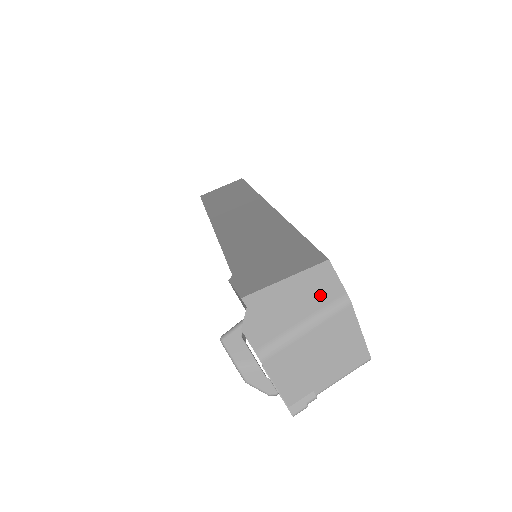
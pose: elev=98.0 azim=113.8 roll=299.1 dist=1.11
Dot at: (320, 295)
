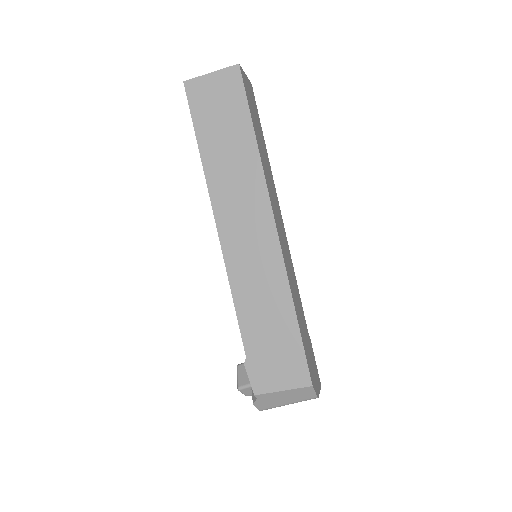
Dot at: (302, 397)
